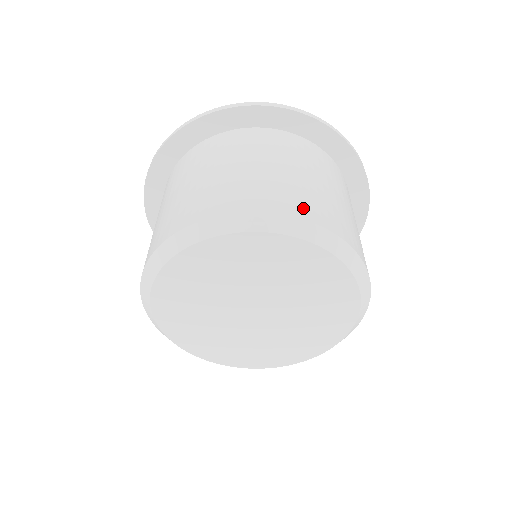
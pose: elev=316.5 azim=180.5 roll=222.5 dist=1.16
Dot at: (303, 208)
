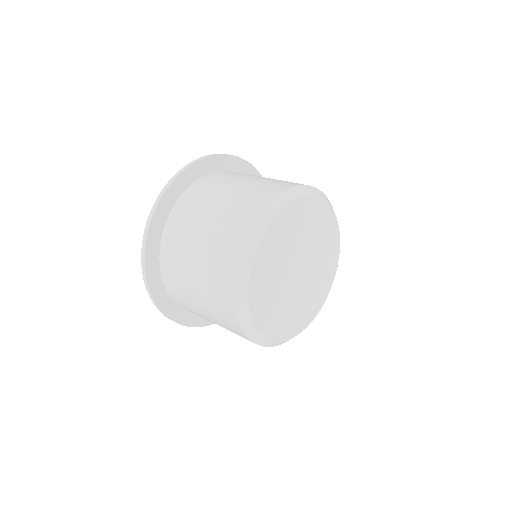
Dot at: occluded
